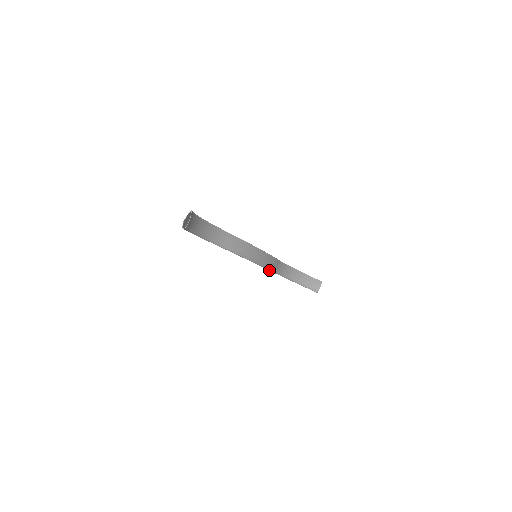
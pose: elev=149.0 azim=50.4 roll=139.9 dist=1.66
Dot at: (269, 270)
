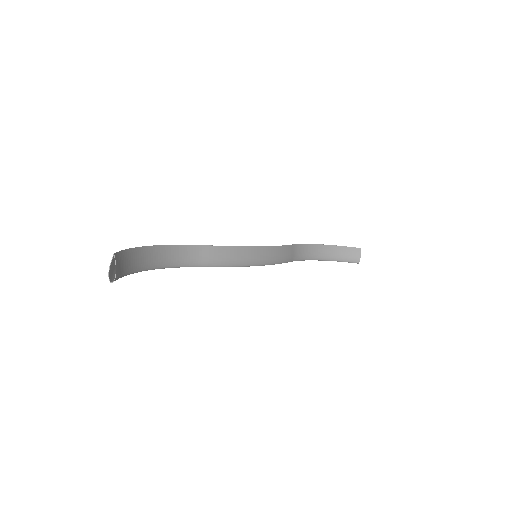
Dot at: occluded
